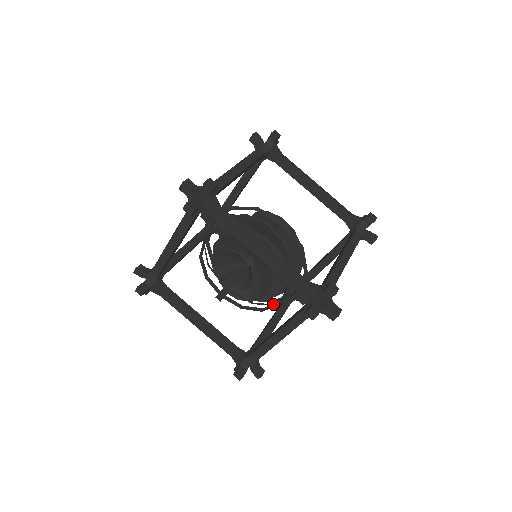
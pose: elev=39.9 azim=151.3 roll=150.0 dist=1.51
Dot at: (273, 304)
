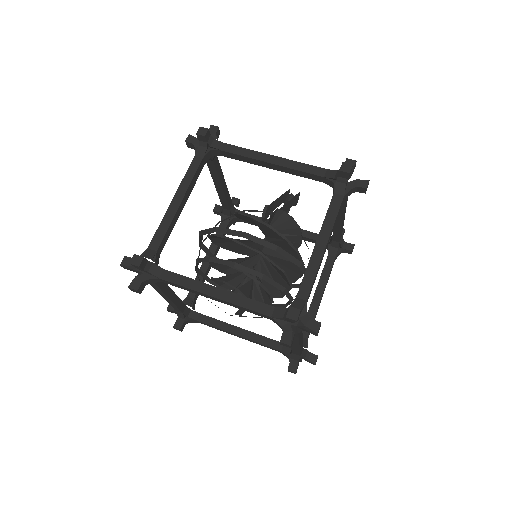
Dot at: (283, 307)
